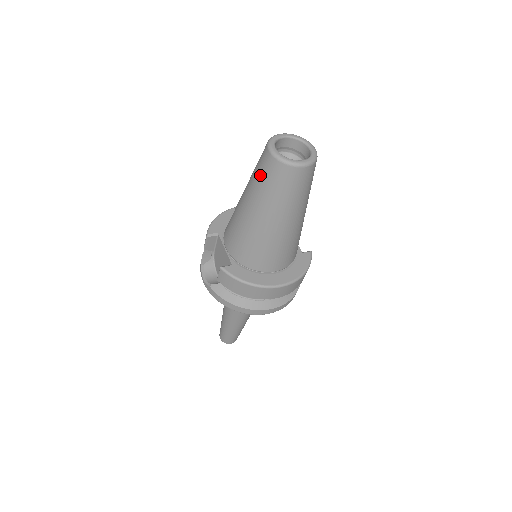
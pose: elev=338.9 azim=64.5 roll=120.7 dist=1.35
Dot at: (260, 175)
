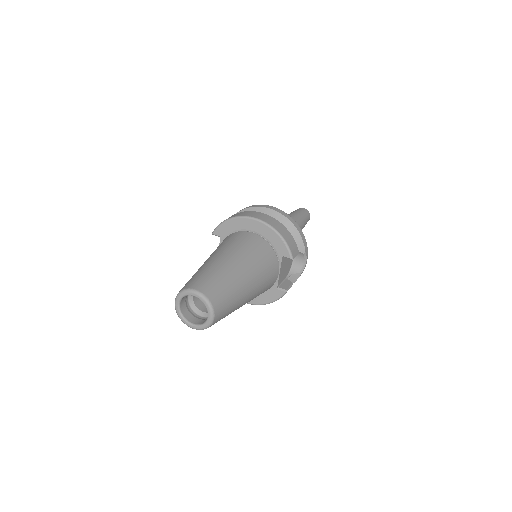
Dot at: occluded
